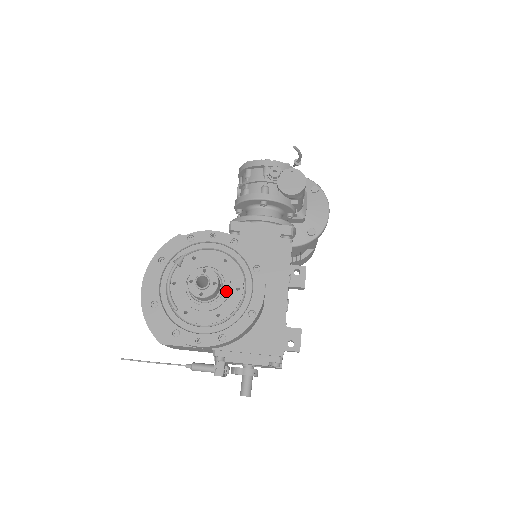
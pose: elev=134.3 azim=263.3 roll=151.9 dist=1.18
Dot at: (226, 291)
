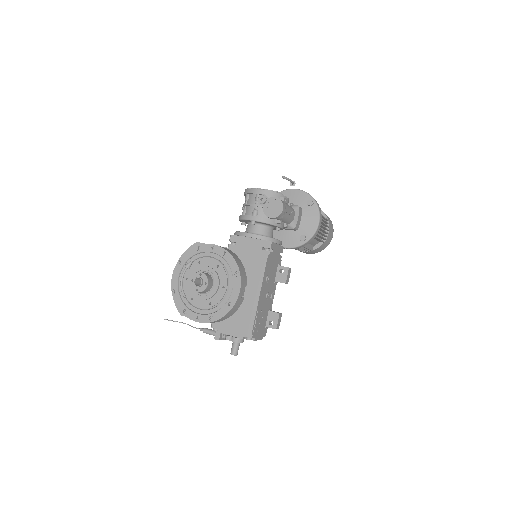
Dot at: (216, 288)
